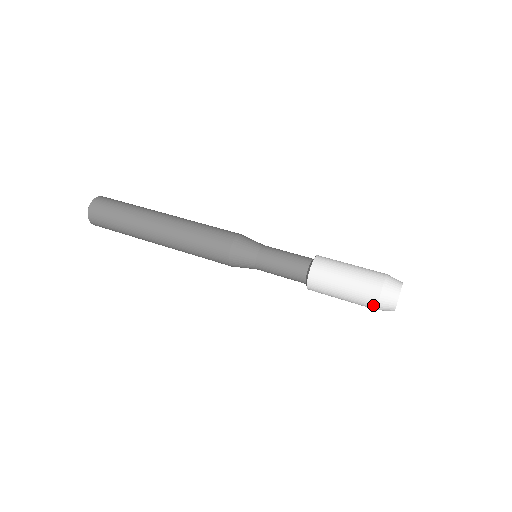
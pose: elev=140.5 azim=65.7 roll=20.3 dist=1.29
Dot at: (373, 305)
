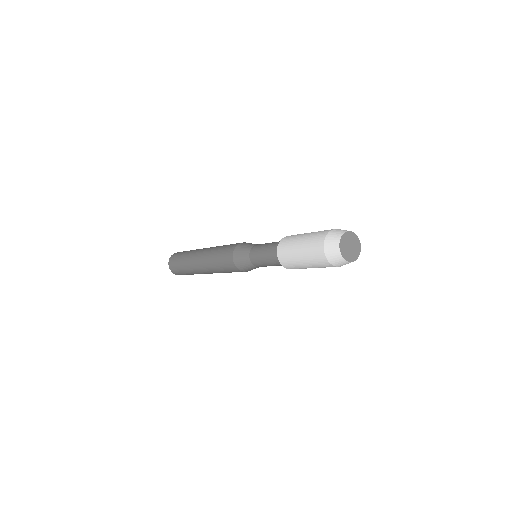
Dot at: (327, 264)
